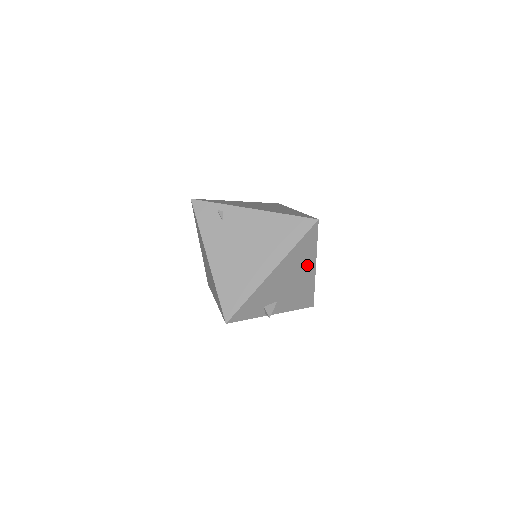
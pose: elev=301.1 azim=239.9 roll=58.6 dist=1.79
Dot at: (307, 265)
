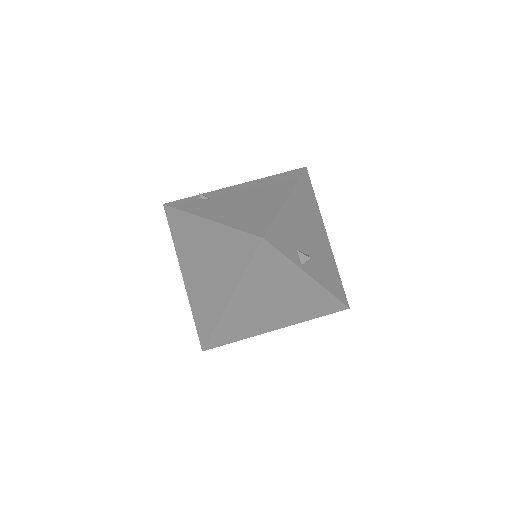
Dot at: (318, 224)
